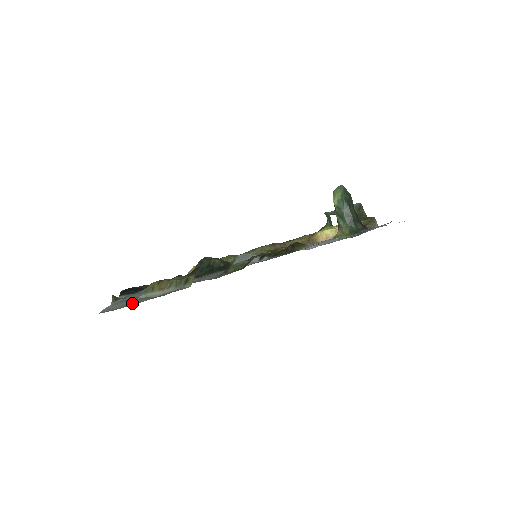
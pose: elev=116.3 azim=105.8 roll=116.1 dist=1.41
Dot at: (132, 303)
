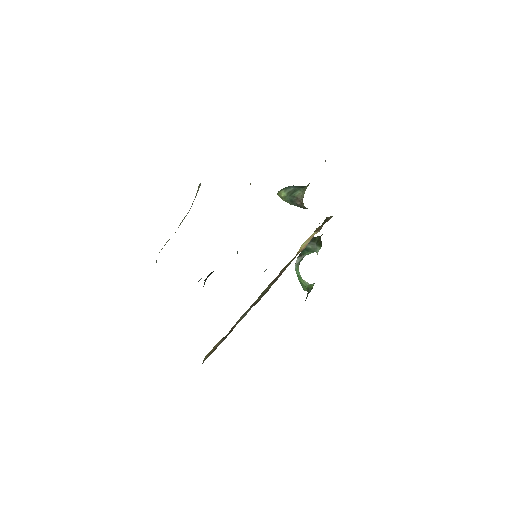
Dot at: occluded
